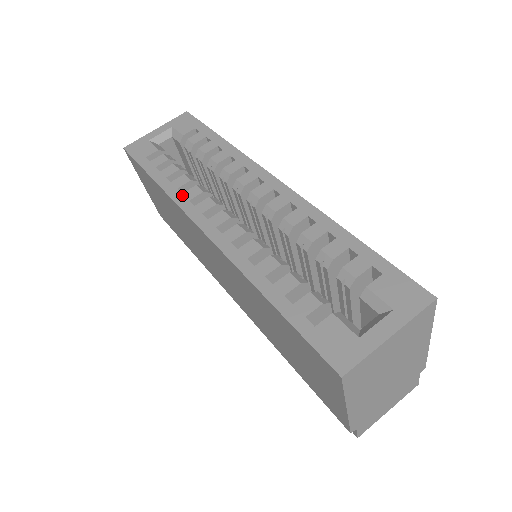
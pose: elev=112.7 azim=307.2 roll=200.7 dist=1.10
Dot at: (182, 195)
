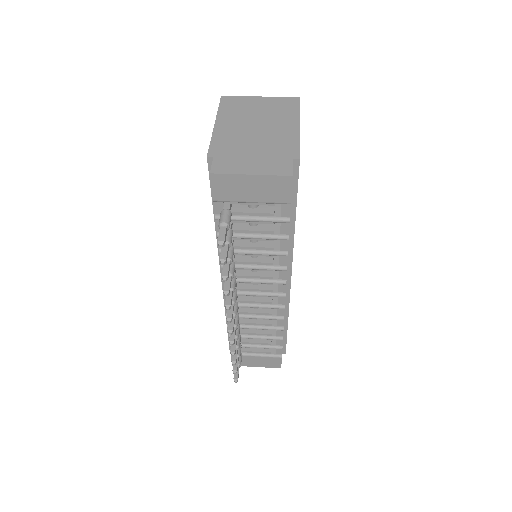
Dot at: occluded
